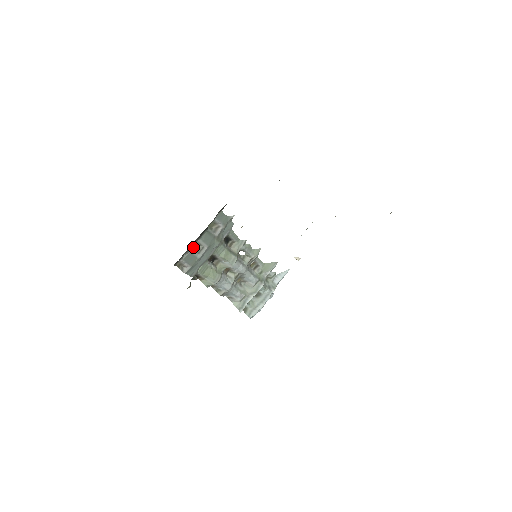
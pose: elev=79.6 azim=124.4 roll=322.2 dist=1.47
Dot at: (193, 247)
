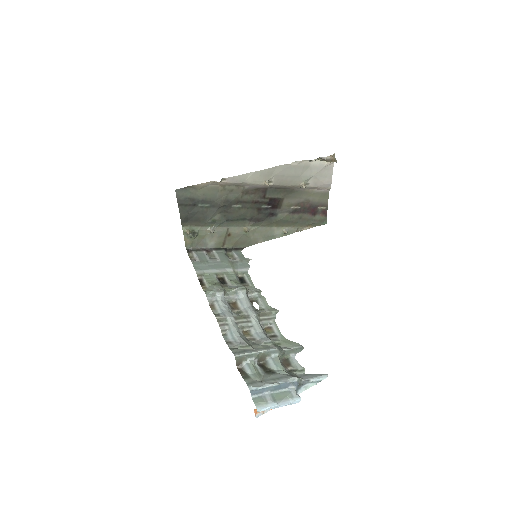
Dot at: (208, 254)
